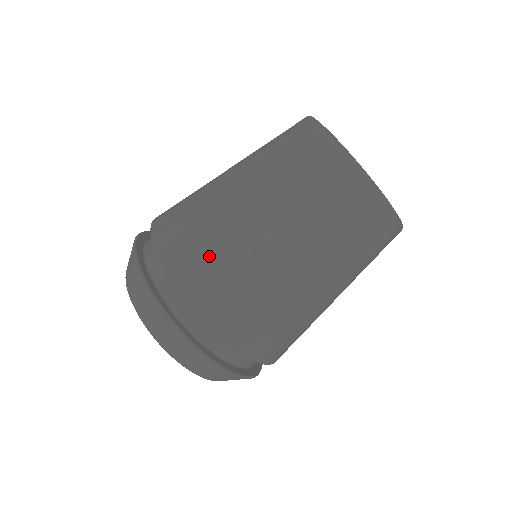
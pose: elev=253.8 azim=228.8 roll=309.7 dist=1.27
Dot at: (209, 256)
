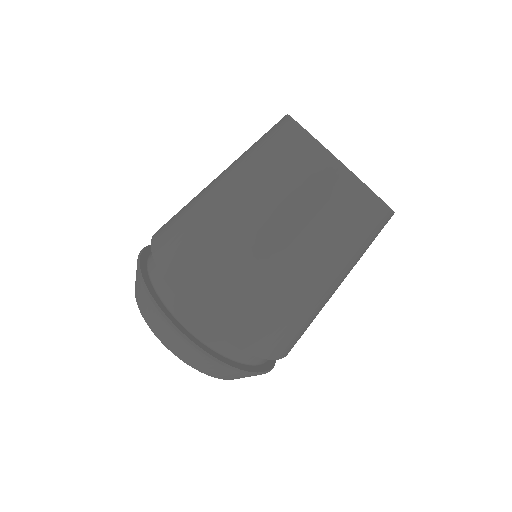
Dot at: (234, 295)
